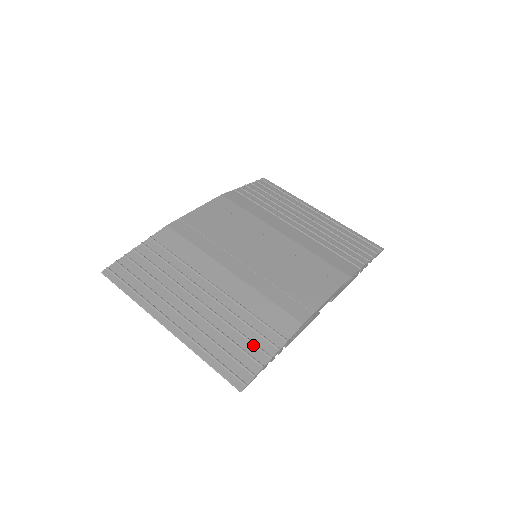
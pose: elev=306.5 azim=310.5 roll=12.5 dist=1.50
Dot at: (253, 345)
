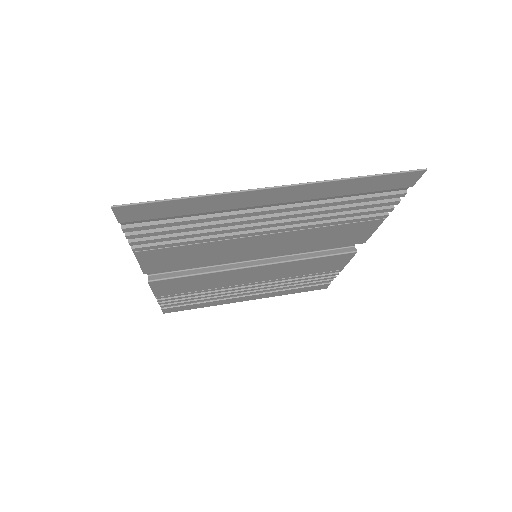
Dot at: occluded
